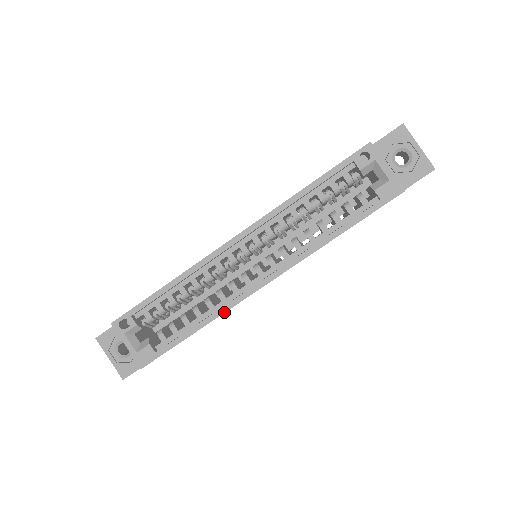
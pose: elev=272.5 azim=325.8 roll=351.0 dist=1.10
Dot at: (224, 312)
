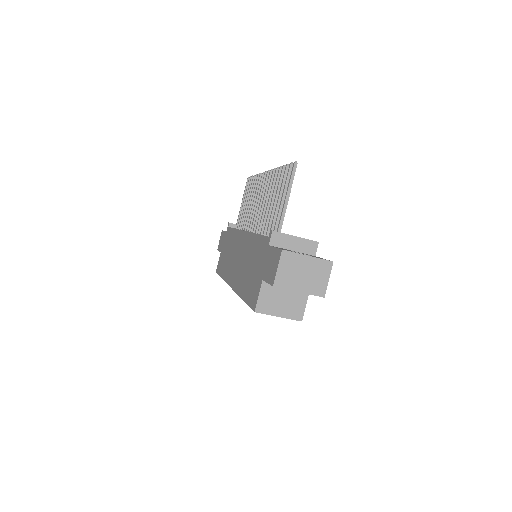
Dot at: occluded
